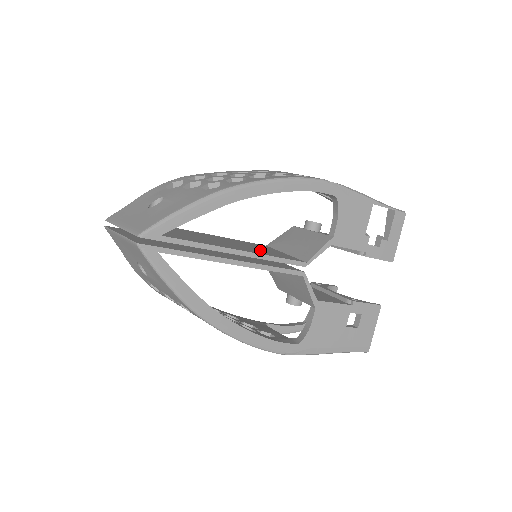
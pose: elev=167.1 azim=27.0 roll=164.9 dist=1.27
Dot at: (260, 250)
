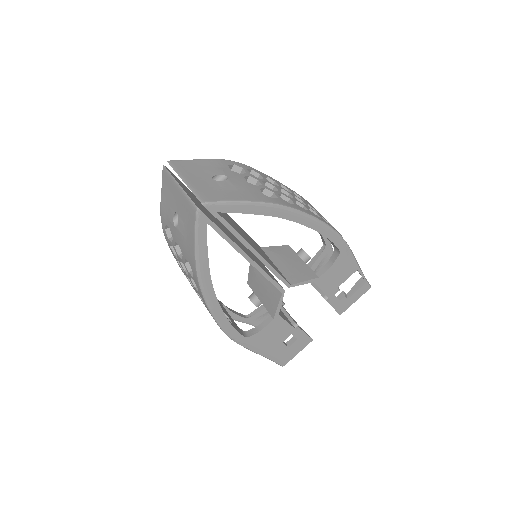
Dot at: occluded
